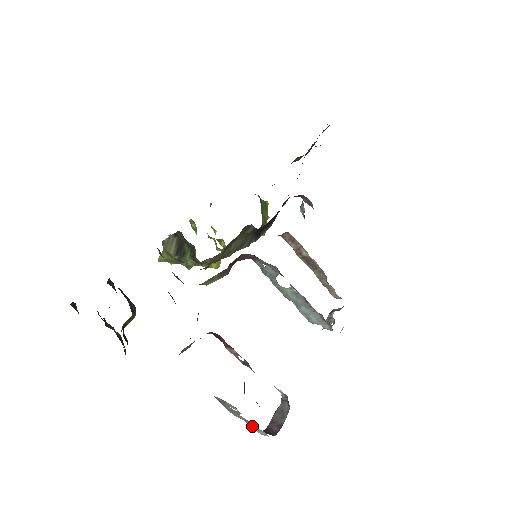
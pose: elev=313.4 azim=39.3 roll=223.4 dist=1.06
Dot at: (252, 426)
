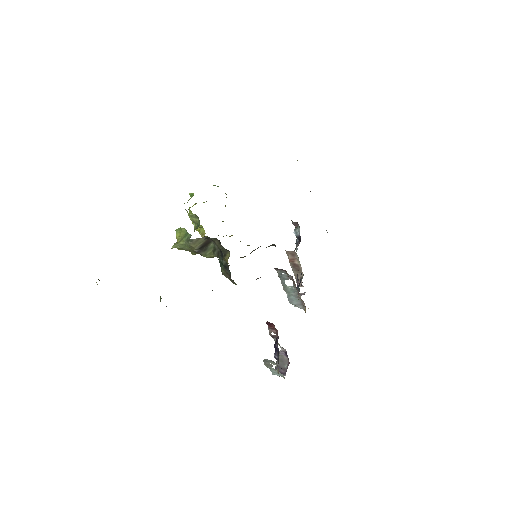
Dot at: (273, 371)
